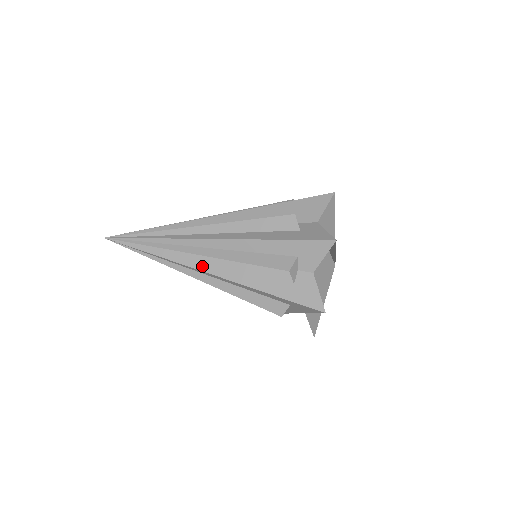
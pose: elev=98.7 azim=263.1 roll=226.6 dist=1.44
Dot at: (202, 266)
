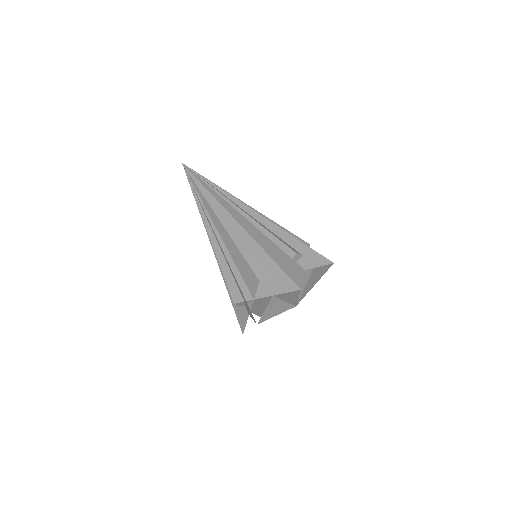
Dot at: (236, 217)
